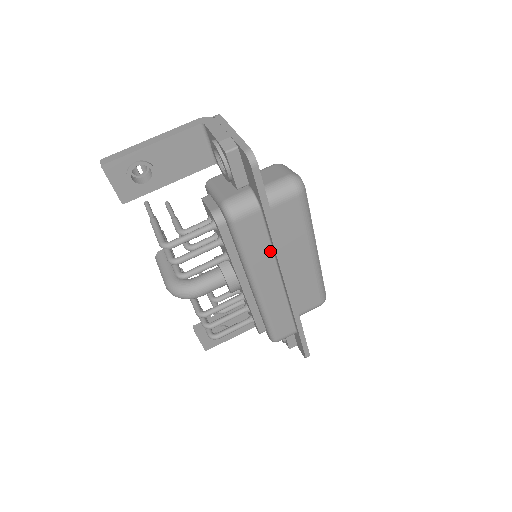
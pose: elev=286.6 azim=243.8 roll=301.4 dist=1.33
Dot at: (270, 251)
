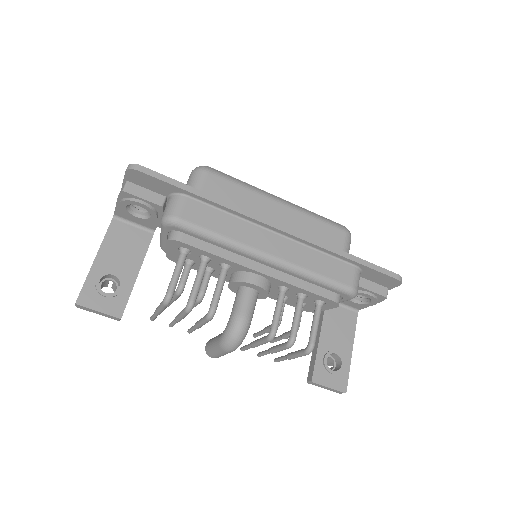
Dot at: (236, 219)
